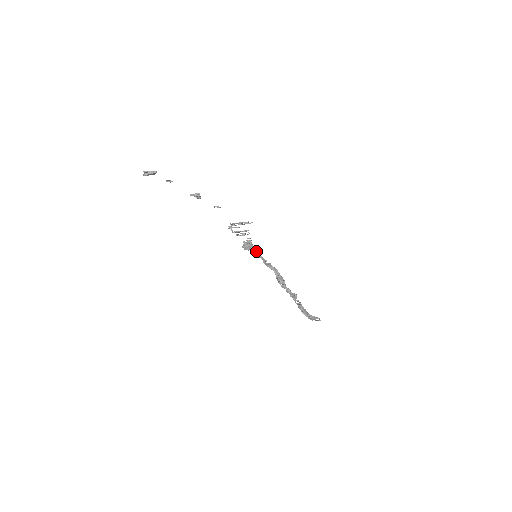
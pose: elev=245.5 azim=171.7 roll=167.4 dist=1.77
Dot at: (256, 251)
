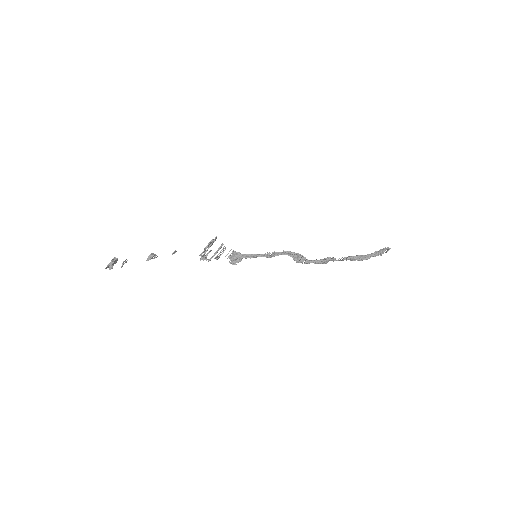
Dot at: (249, 255)
